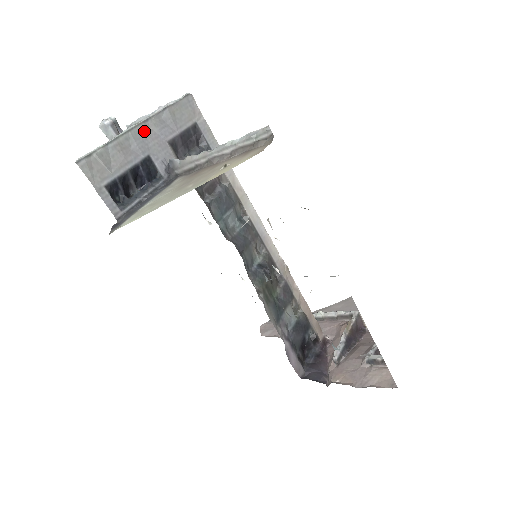
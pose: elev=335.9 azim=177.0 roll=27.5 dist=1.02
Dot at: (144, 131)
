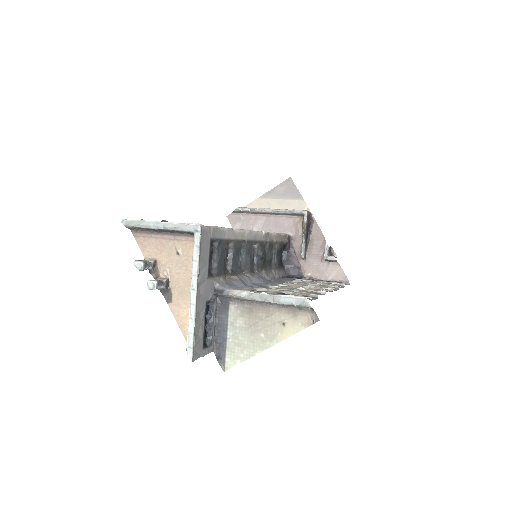
Dot at: (199, 295)
